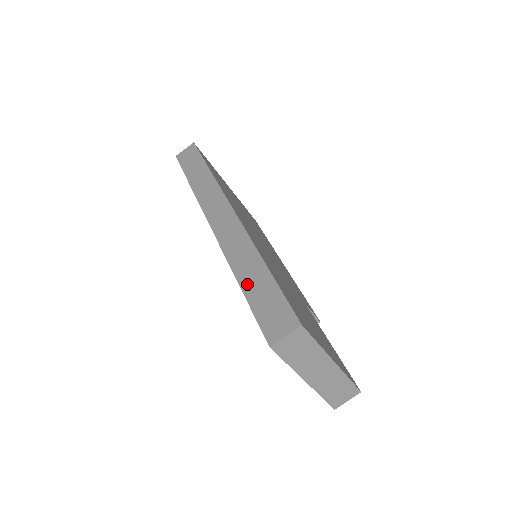
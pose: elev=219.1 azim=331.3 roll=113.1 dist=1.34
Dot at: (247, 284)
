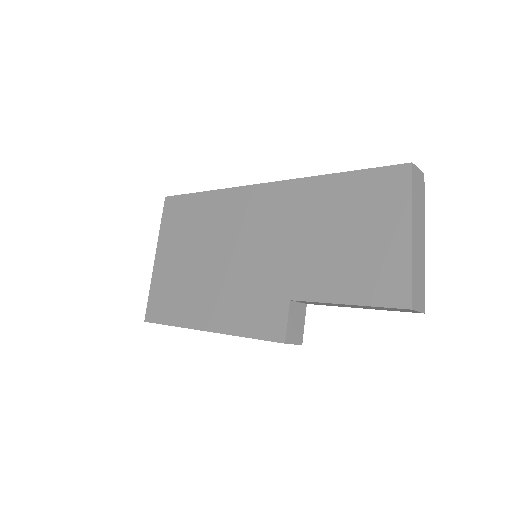
Dot at: occluded
